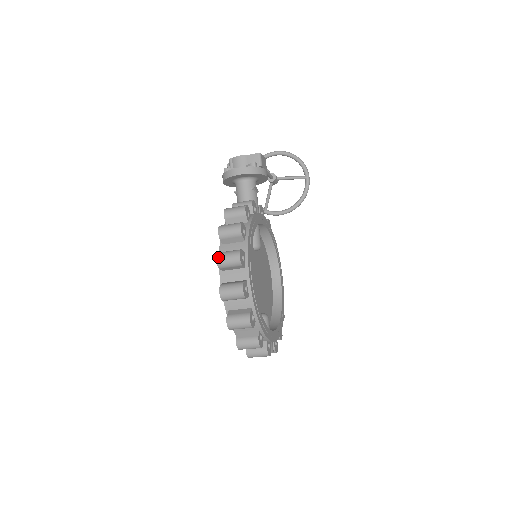
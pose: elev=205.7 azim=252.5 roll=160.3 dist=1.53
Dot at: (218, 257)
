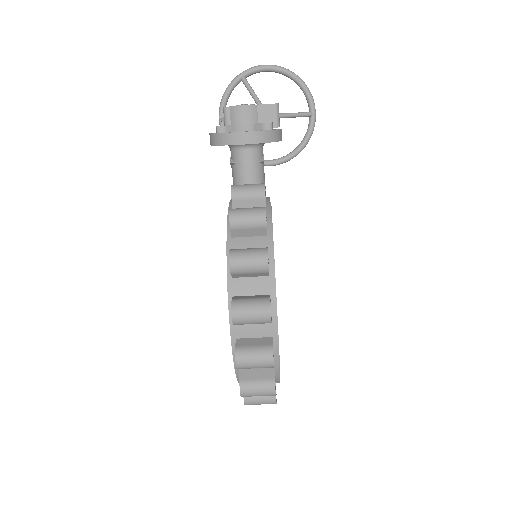
Dot at: (235, 312)
